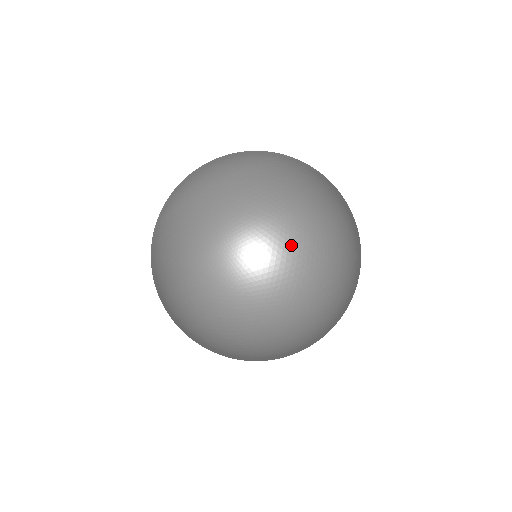
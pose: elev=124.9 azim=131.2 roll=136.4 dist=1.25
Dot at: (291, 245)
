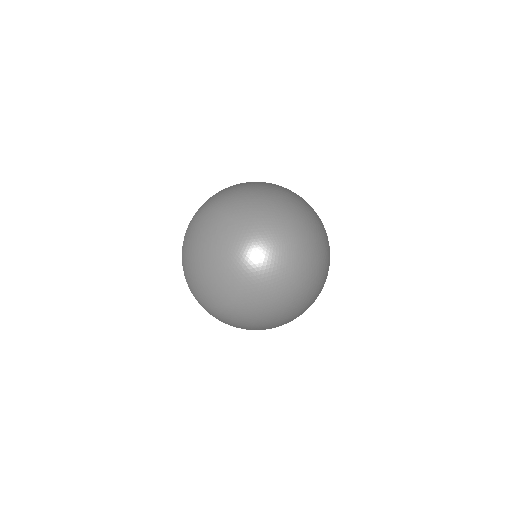
Dot at: (309, 285)
